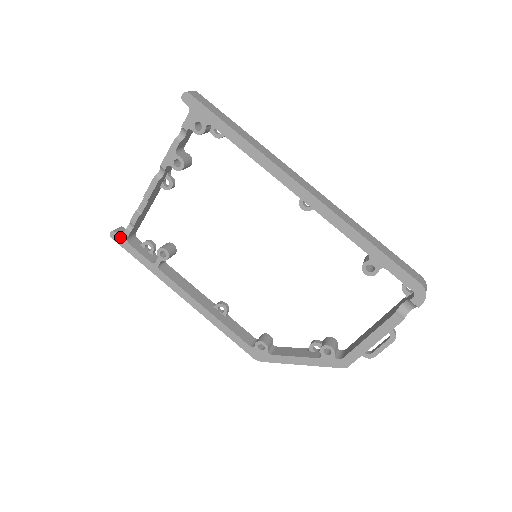
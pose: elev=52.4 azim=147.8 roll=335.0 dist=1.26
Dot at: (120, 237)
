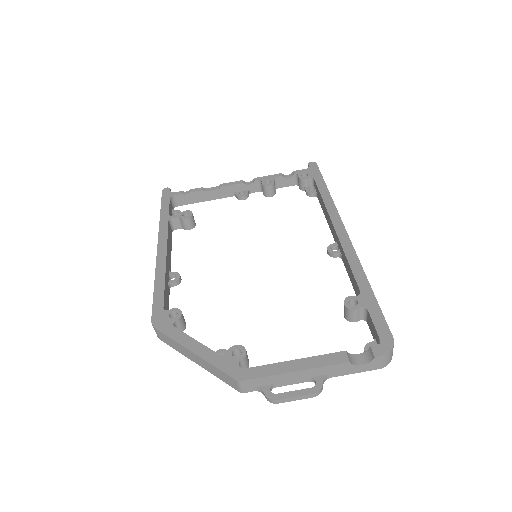
Dot at: (169, 193)
